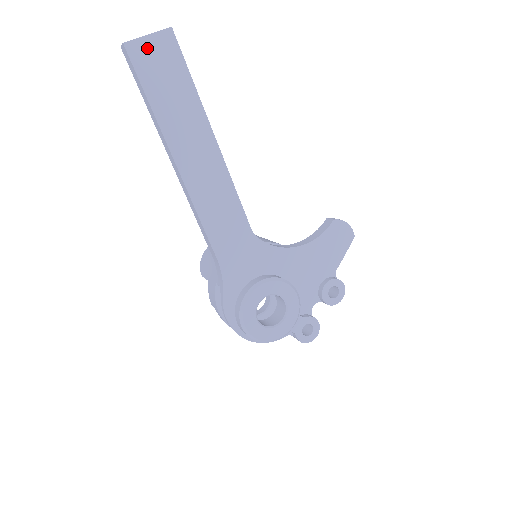
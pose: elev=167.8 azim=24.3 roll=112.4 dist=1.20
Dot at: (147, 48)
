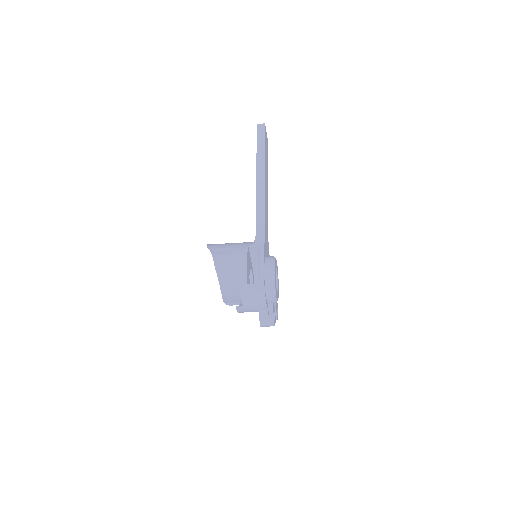
Dot at: (266, 134)
